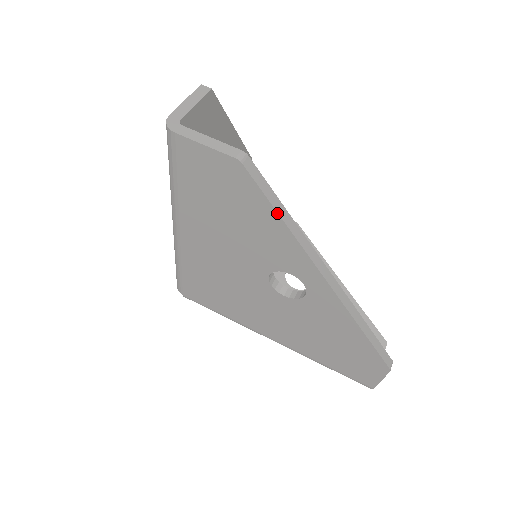
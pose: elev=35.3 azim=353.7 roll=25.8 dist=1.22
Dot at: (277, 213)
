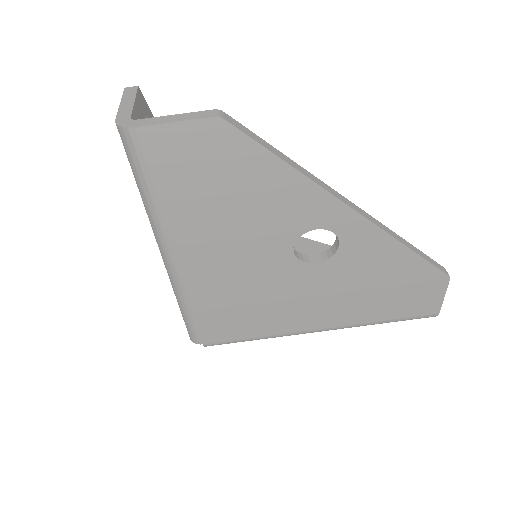
Dot at: (280, 159)
